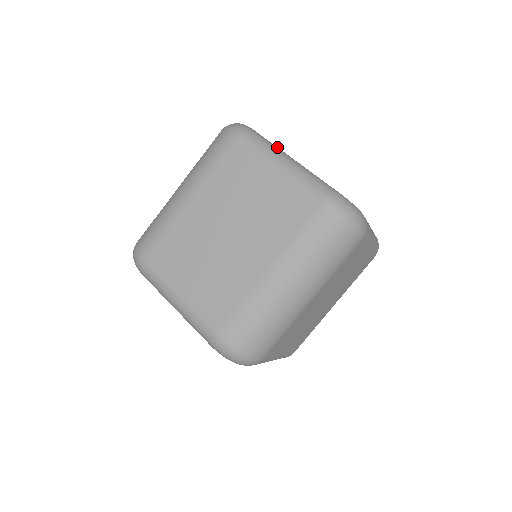
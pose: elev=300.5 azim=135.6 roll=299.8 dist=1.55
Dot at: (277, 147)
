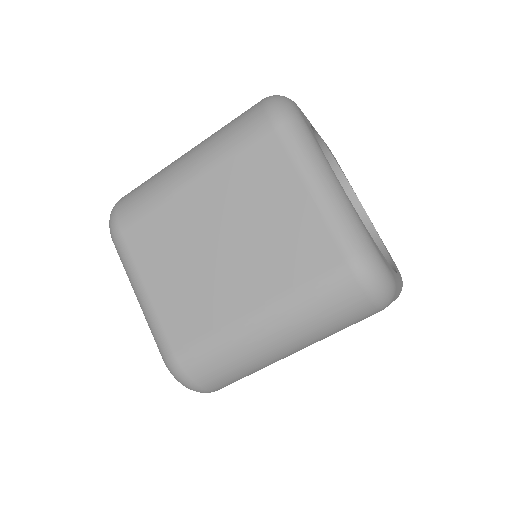
Dot at: (323, 154)
